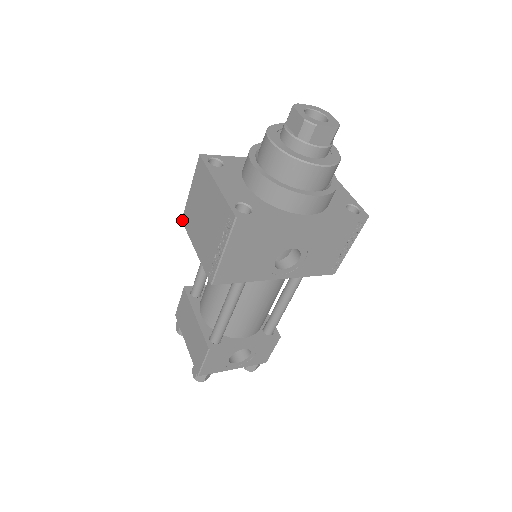
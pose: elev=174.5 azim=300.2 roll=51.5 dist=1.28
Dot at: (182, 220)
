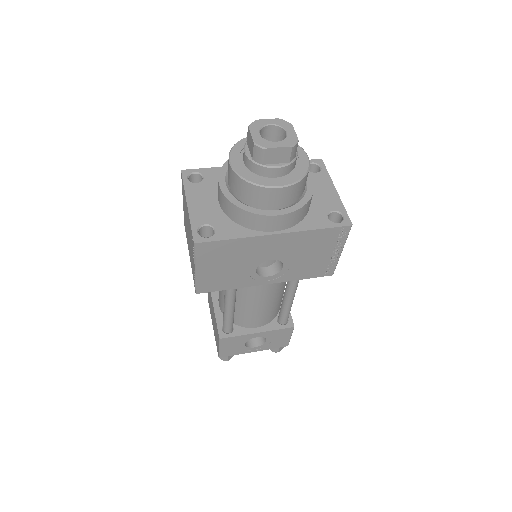
Dot at: (184, 225)
